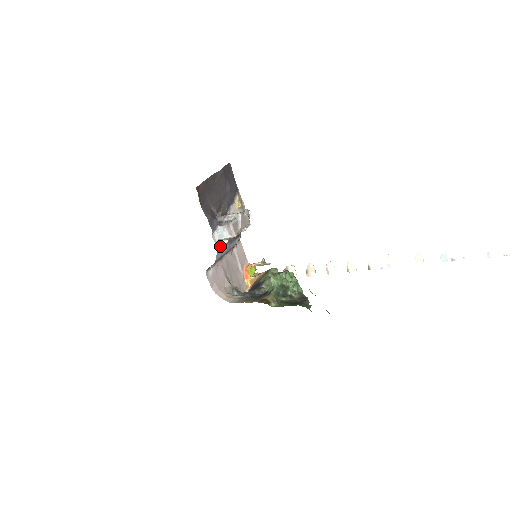
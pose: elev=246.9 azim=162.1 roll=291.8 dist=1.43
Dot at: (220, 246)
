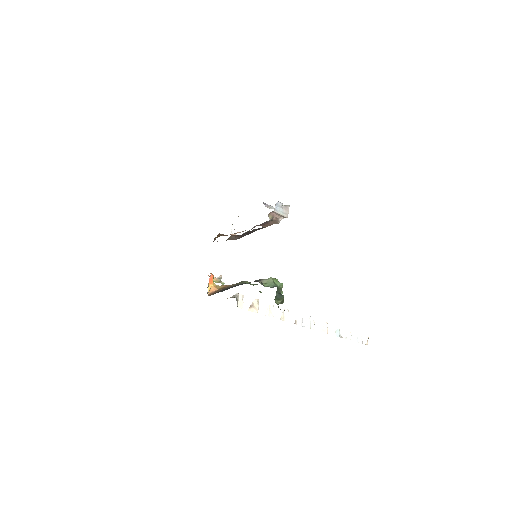
Dot at: occluded
